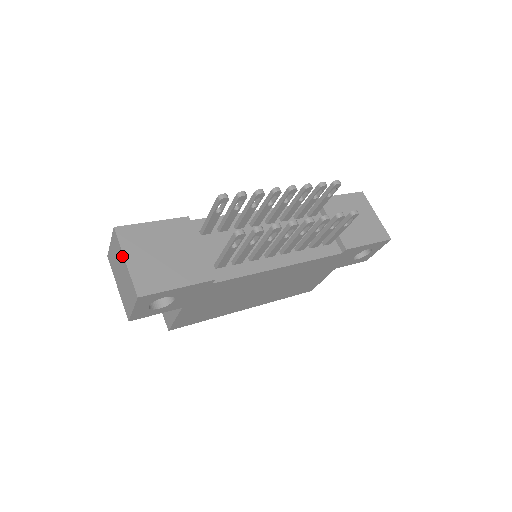
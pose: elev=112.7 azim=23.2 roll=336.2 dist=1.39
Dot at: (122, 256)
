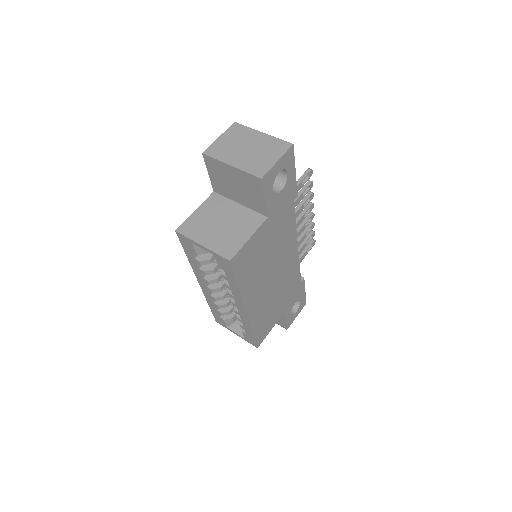
Dot at: (255, 132)
